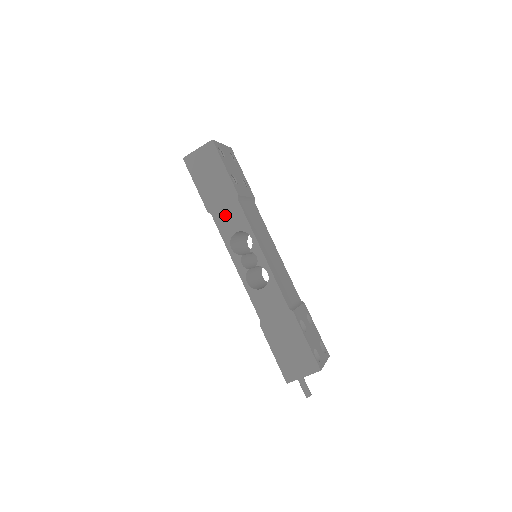
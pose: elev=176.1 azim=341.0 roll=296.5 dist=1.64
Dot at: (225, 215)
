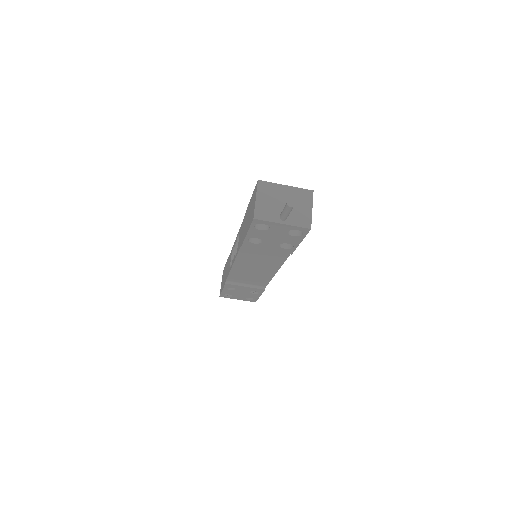
Dot at: occluded
